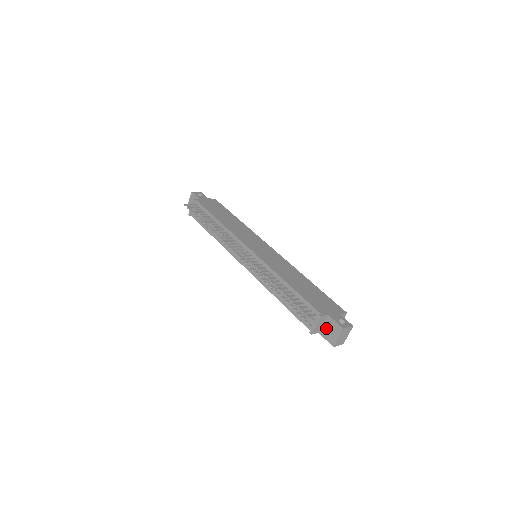
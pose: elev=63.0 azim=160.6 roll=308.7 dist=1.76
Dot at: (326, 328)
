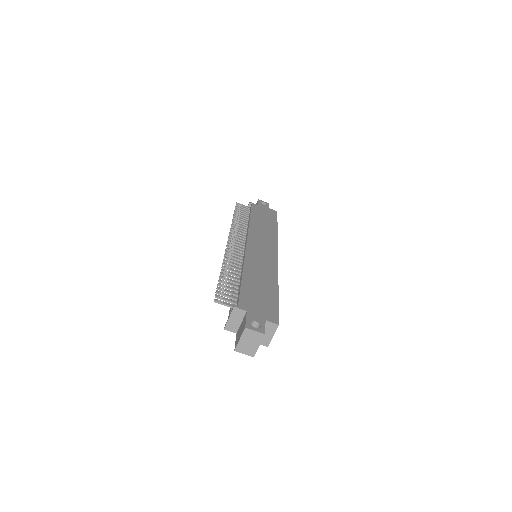
Dot at: (240, 327)
